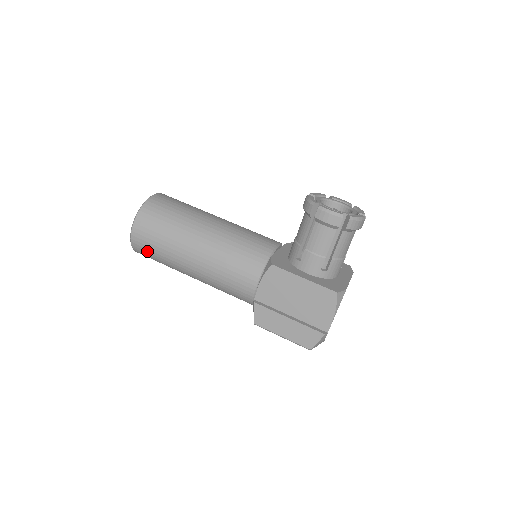
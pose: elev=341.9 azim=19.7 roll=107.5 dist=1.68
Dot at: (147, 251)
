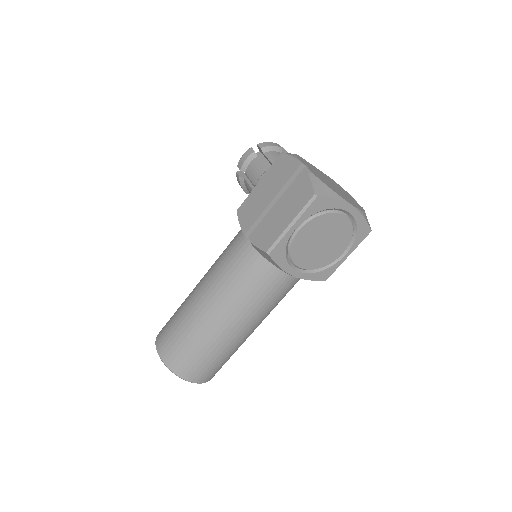
Dot at: (175, 349)
